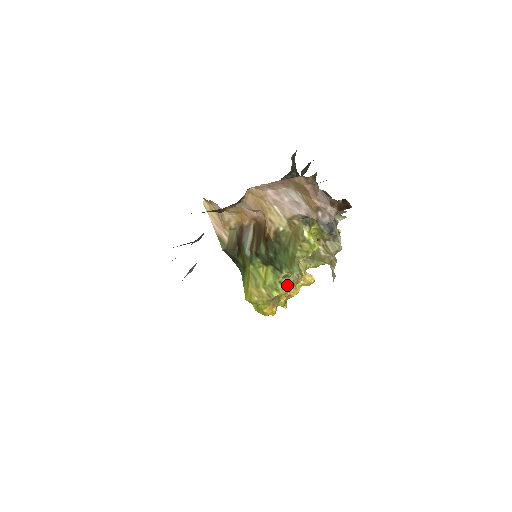
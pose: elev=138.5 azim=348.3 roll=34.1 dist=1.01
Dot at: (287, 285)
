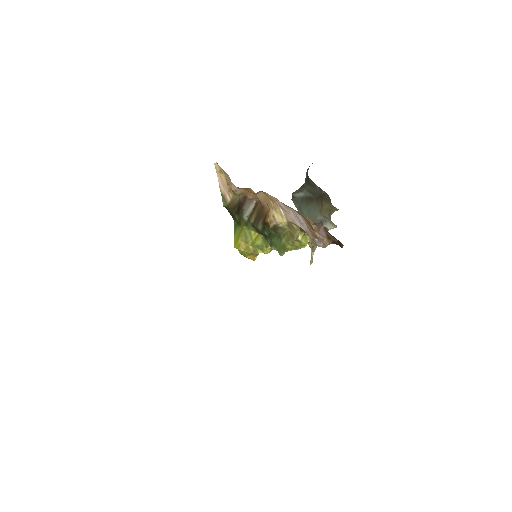
Dot at: (271, 248)
